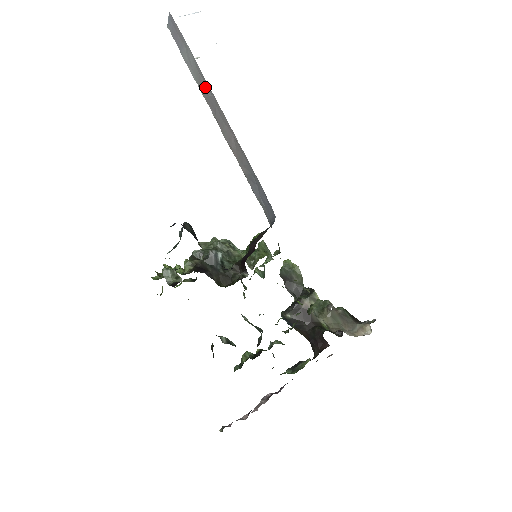
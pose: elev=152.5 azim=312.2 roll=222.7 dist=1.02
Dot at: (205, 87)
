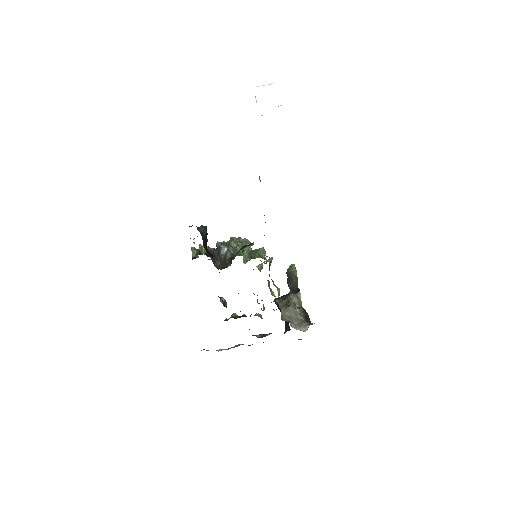
Dot at: occluded
